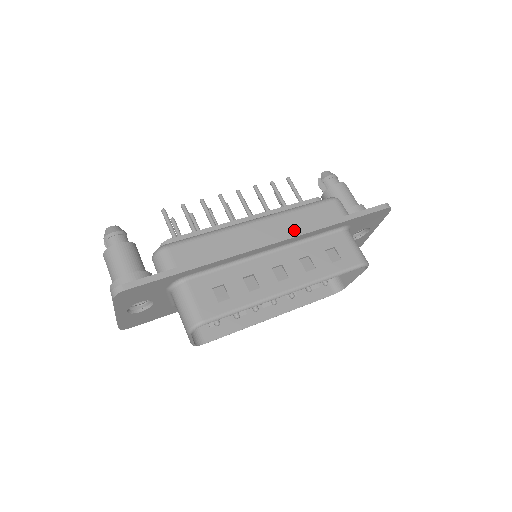
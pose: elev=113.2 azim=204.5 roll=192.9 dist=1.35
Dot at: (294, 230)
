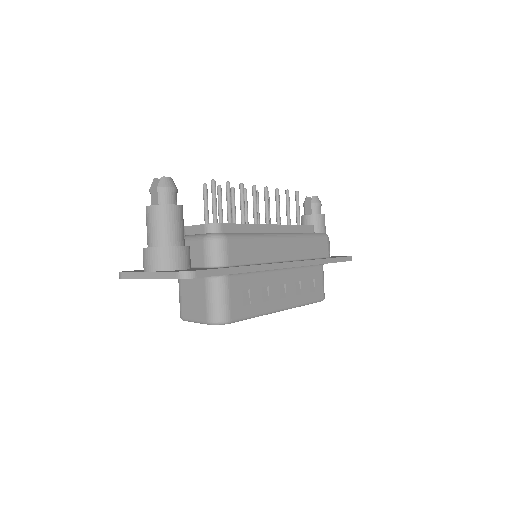
Dot at: (302, 256)
